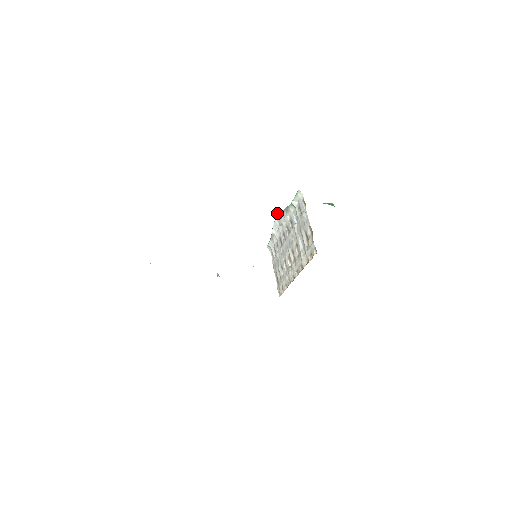
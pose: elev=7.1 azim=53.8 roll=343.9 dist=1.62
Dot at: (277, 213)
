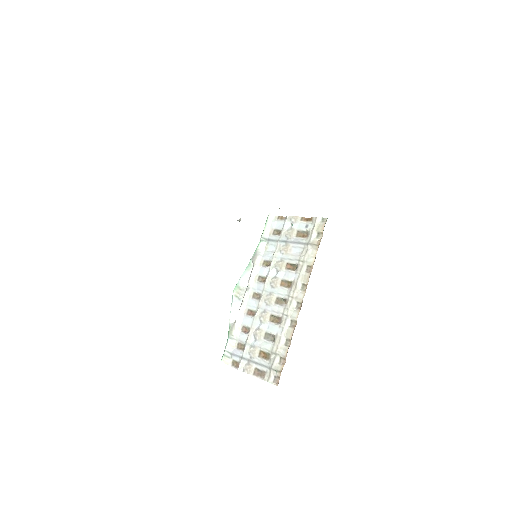
Dot at: occluded
